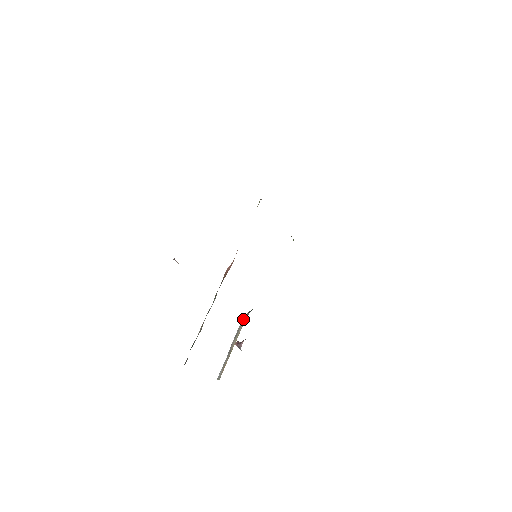
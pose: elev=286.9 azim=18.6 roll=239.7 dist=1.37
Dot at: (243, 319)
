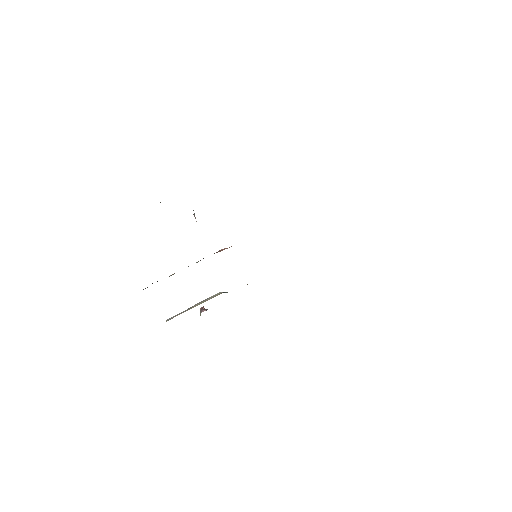
Dot at: (217, 294)
